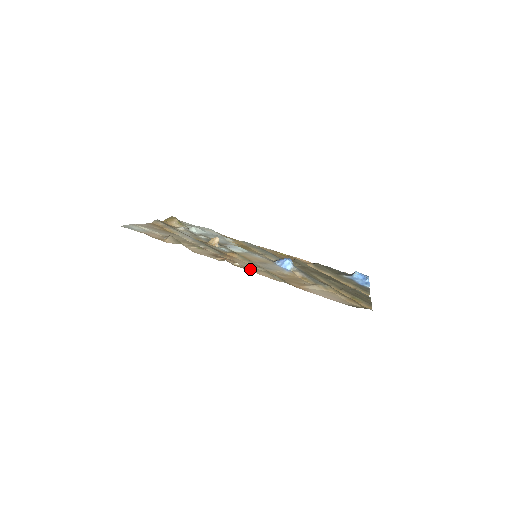
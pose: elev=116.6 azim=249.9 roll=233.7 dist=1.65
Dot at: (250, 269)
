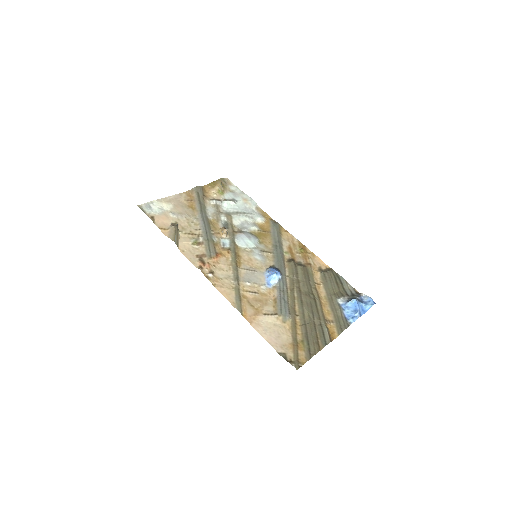
Dot at: (220, 283)
